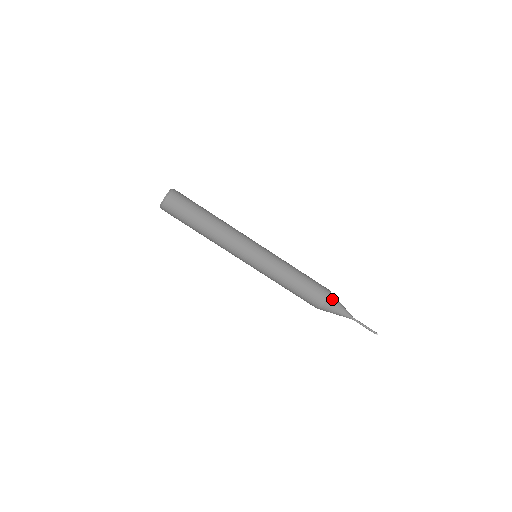
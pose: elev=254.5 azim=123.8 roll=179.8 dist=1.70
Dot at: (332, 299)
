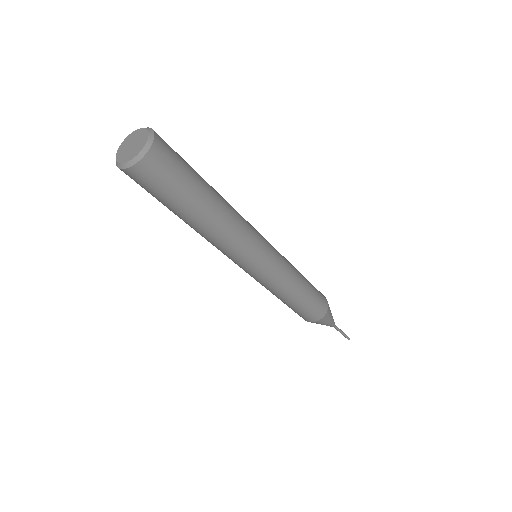
Dot at: (329, 312)
